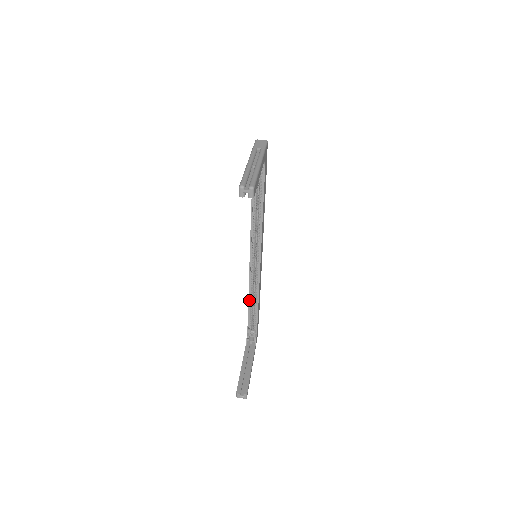
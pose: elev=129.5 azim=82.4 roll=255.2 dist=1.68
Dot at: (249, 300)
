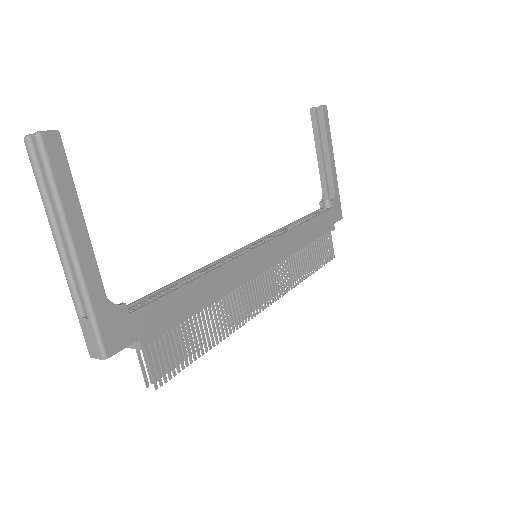
Dot at: (188, 277)
